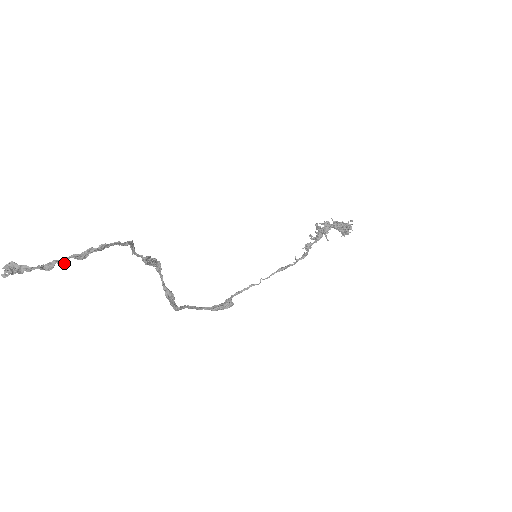
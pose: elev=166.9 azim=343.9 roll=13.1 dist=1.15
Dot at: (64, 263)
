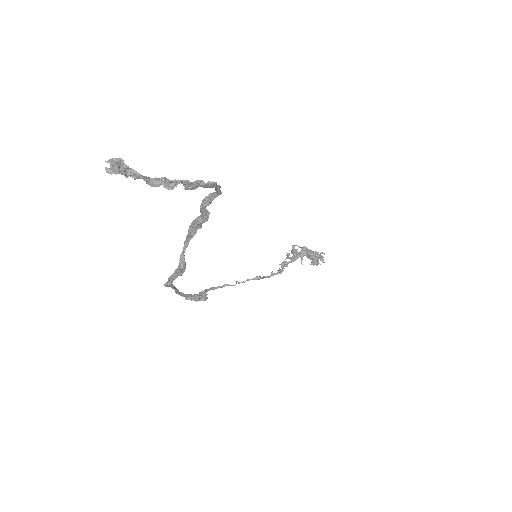
Dot at: (173, 185)
